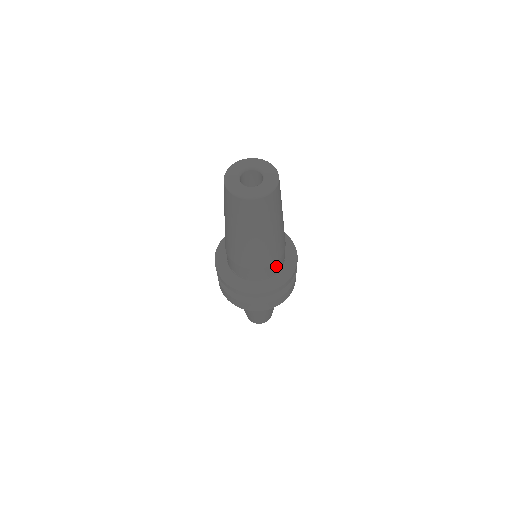
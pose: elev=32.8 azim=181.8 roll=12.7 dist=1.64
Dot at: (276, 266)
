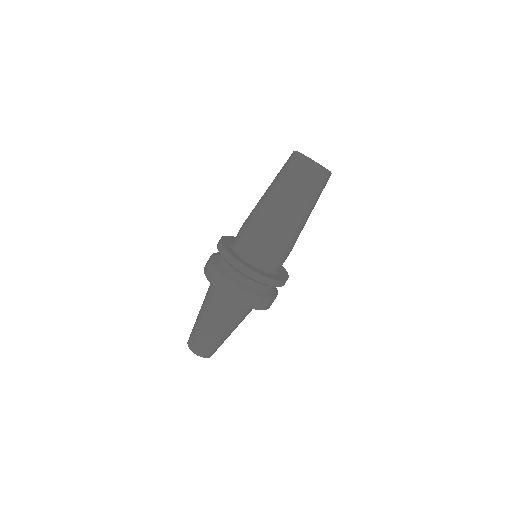
Dot at: (257, 251)
